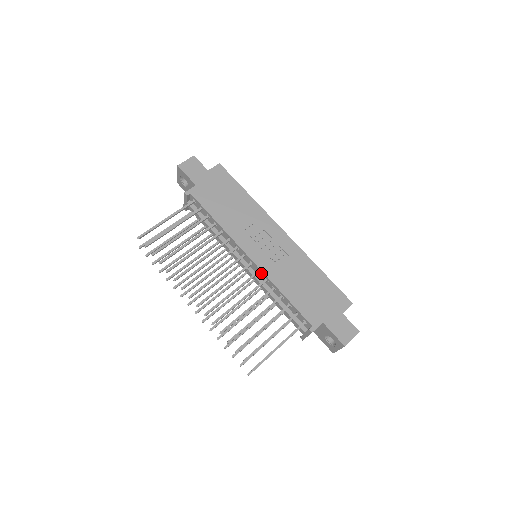
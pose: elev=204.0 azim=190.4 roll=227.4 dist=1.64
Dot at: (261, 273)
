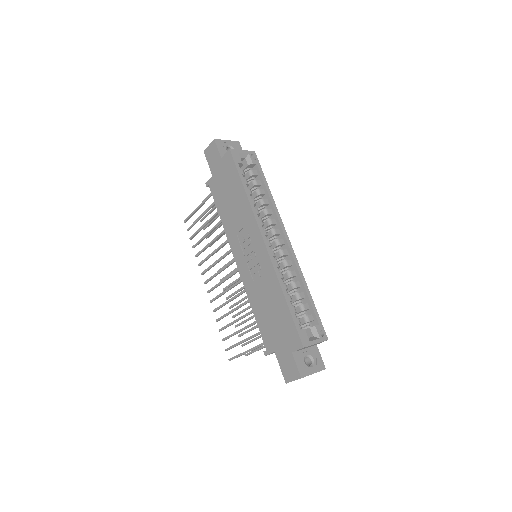
Dot at: occluded
